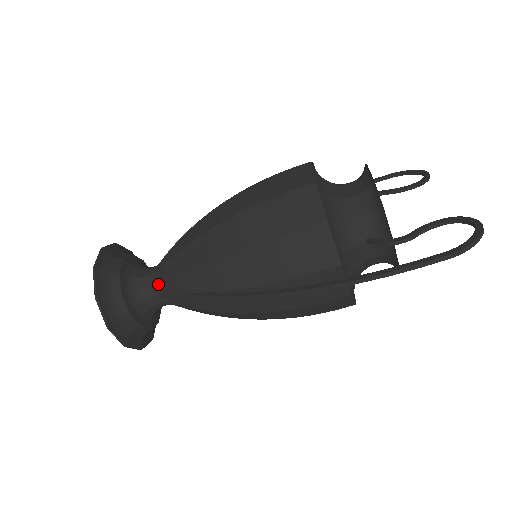
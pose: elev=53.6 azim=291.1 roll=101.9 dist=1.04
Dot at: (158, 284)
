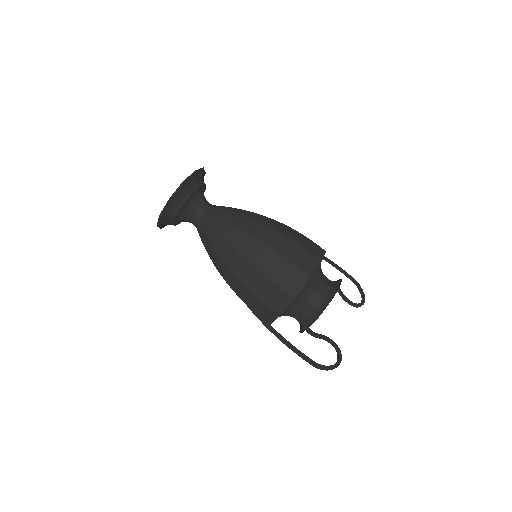
Dot at: (202, 219)
